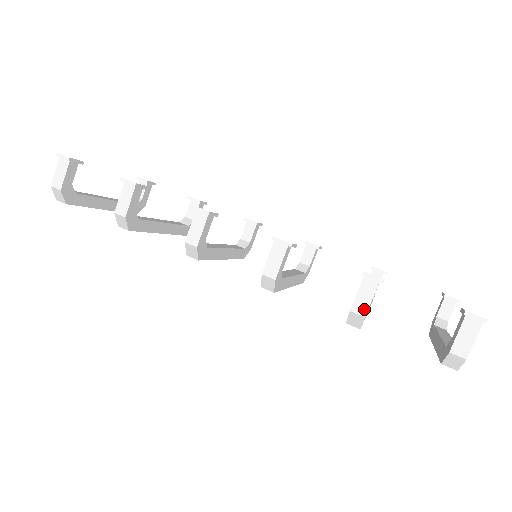
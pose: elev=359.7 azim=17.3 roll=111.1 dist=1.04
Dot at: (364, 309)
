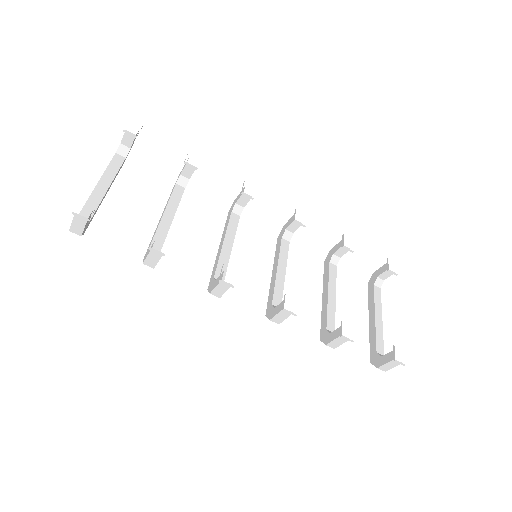
Dot at: (335, 346)
